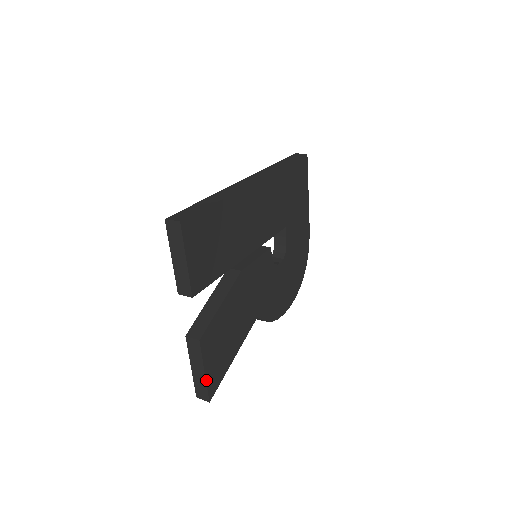
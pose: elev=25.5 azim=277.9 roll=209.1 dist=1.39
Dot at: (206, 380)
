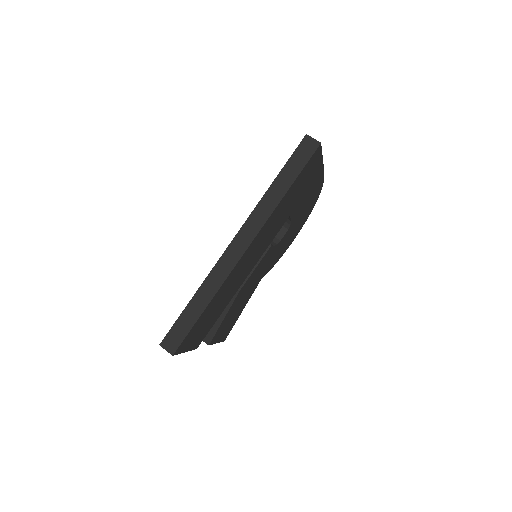
Dot at: (219, 342)
